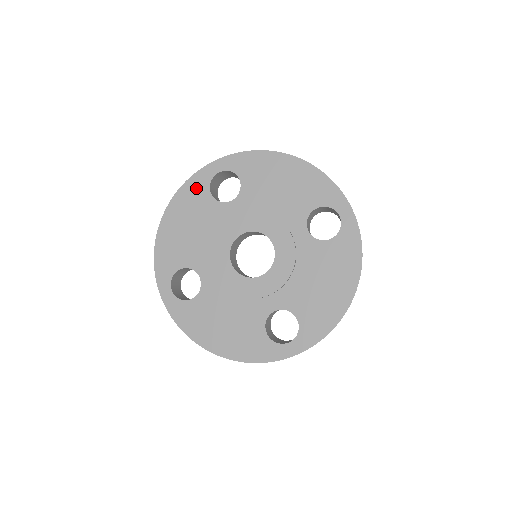
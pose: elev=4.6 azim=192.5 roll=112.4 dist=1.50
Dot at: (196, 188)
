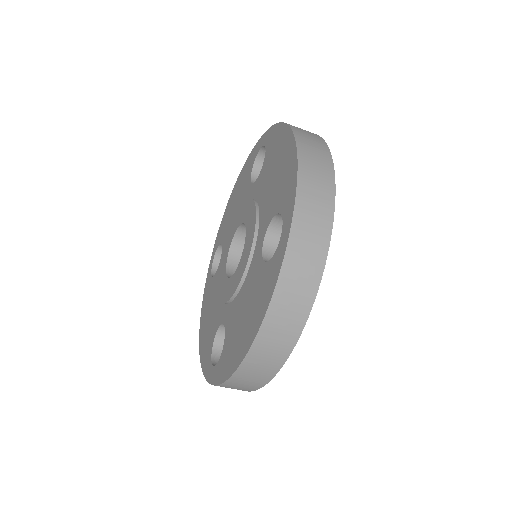
Dot at: (207, 290)
